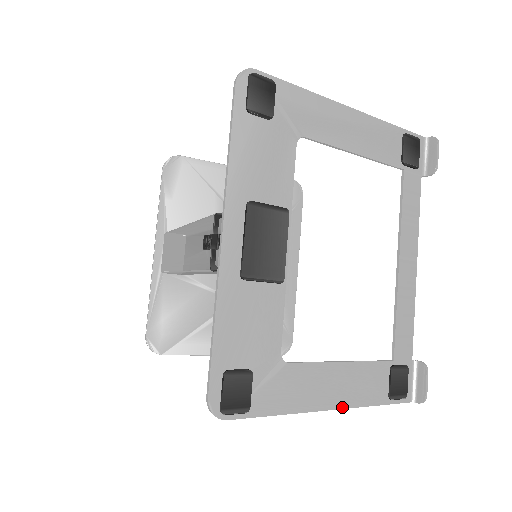
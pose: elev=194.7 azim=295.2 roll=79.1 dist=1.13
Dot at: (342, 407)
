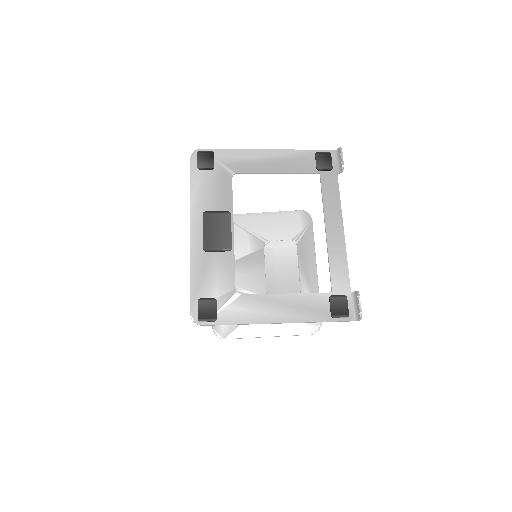
Dot at: (289, 322)
